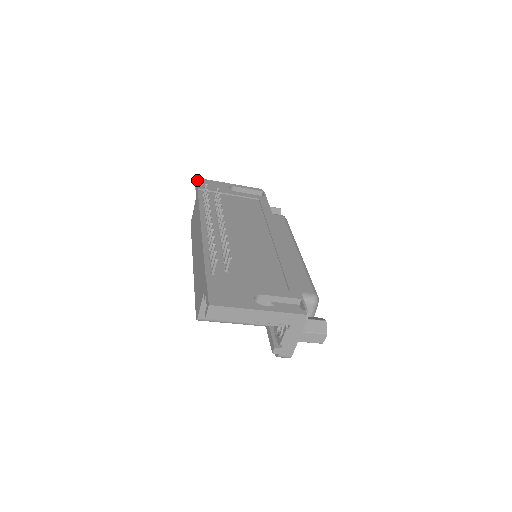
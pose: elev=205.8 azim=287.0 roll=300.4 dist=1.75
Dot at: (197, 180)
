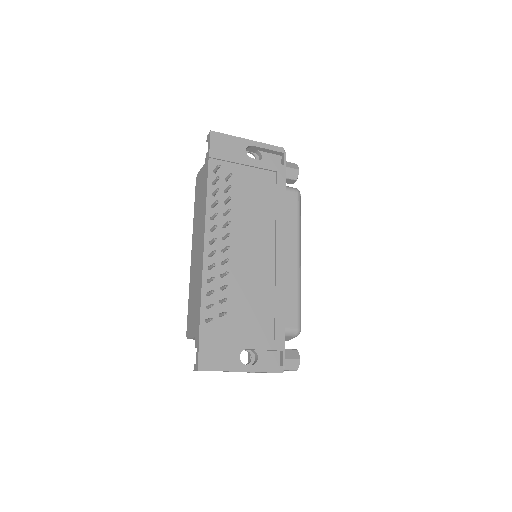
Dot at: (210, 137)
